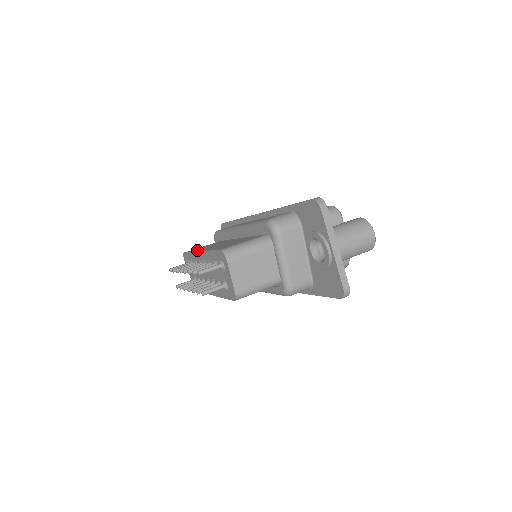
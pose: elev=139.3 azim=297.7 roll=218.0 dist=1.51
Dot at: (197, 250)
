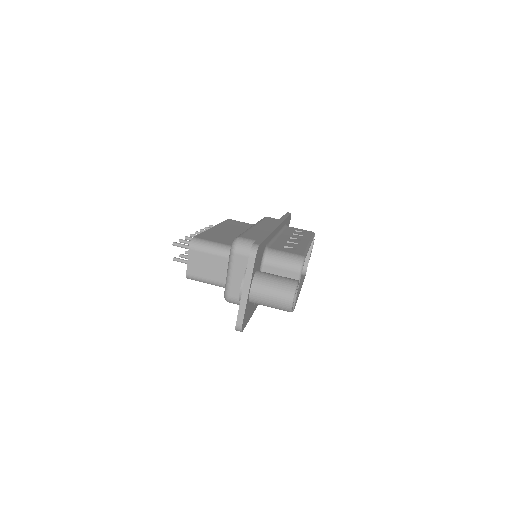
Dot at: (223, 224)
